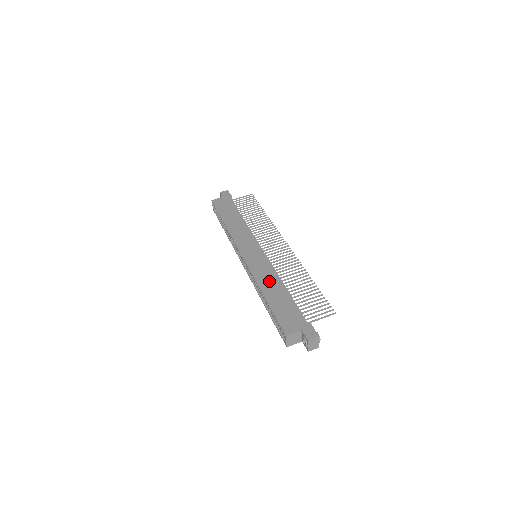
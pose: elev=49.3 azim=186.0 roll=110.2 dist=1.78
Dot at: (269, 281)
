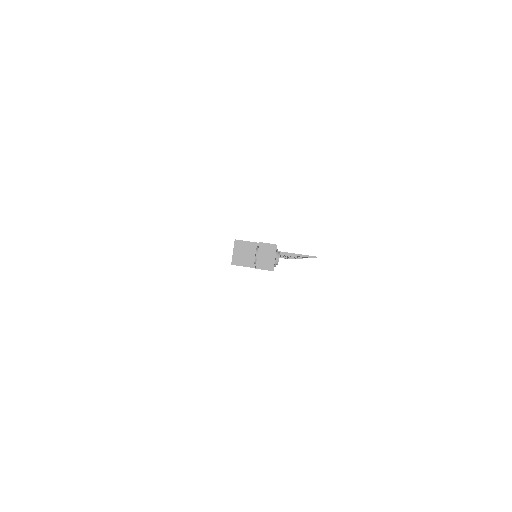
Dot at: occluded
